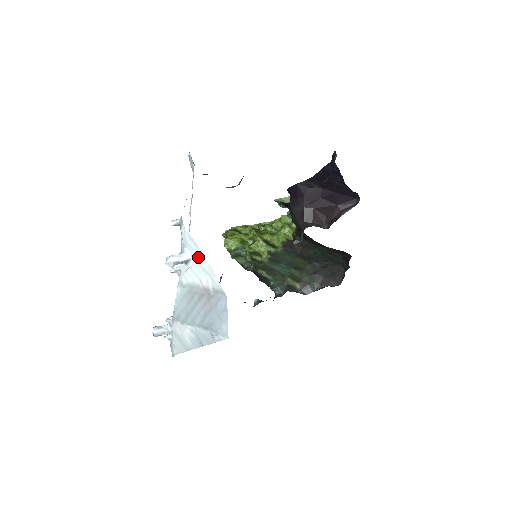
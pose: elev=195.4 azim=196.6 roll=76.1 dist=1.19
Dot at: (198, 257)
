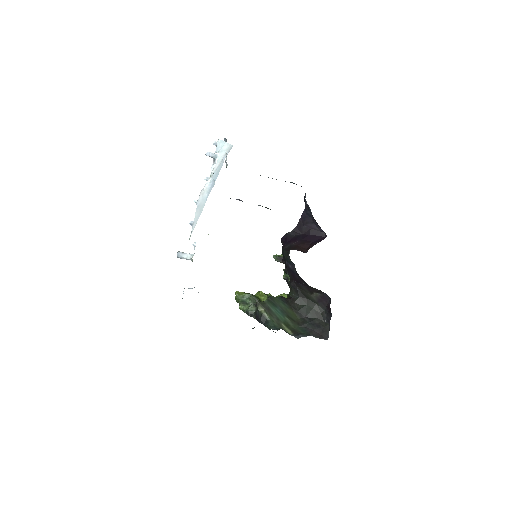
Dot at: (223, 147)
